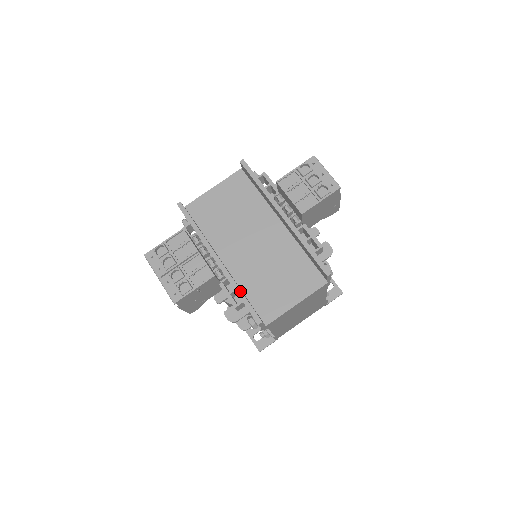
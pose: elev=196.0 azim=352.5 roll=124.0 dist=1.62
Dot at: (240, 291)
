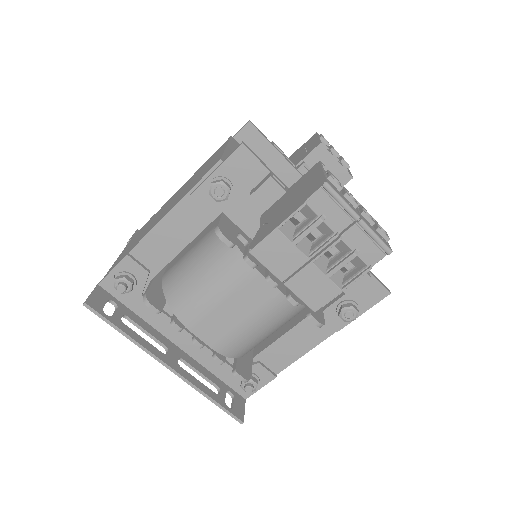
Dot at: occluded
